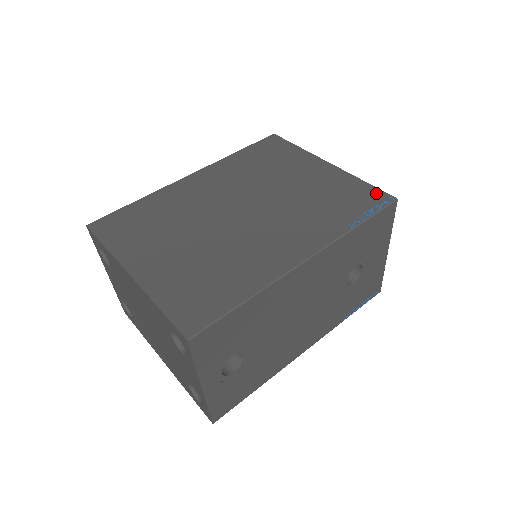
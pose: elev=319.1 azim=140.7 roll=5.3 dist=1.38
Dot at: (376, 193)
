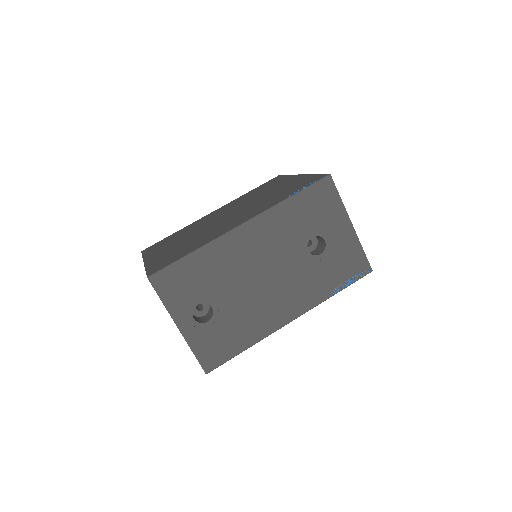
Dot at: (318, 177)
